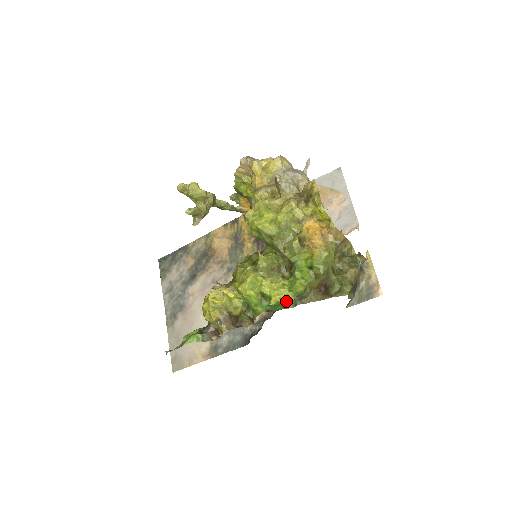
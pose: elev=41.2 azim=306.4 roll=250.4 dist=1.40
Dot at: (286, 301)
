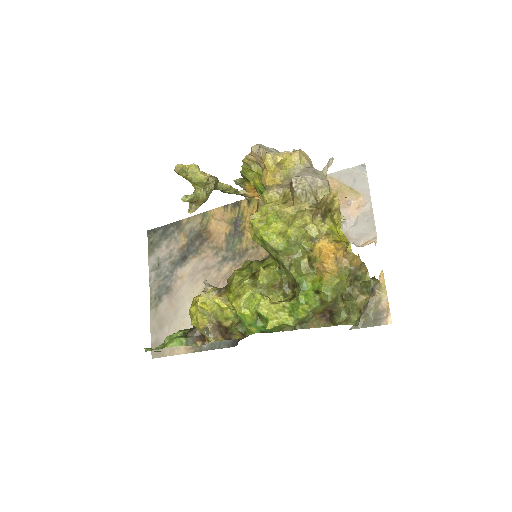
Dot at: (284, 325)
